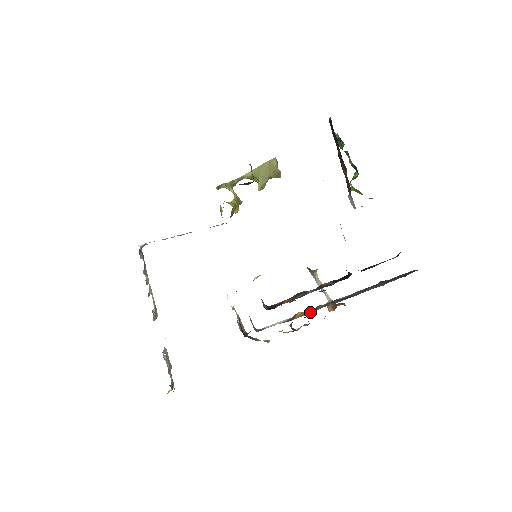
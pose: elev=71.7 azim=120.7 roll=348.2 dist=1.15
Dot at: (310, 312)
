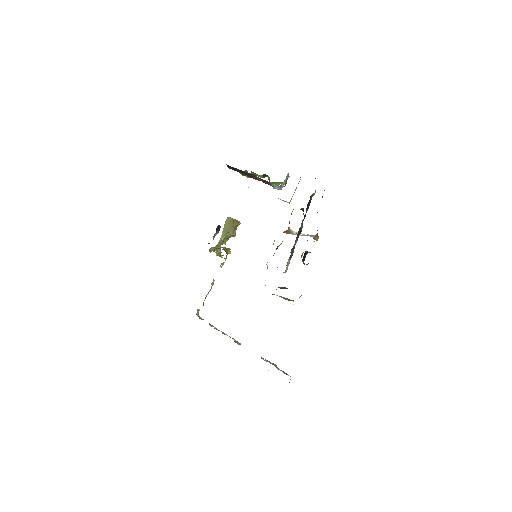
Dot at: occluded
